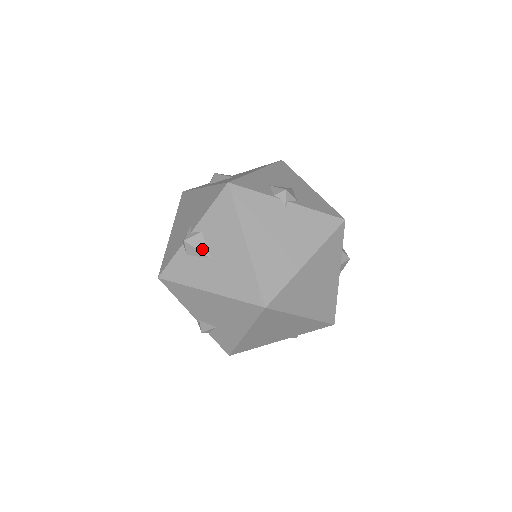
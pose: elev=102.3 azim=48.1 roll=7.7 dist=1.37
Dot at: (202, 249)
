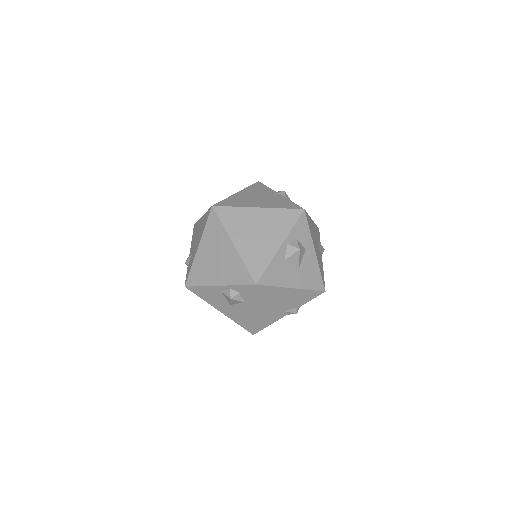
Dot at: occluded
